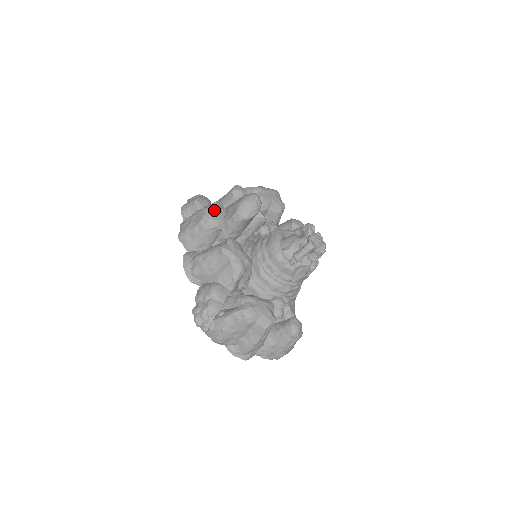
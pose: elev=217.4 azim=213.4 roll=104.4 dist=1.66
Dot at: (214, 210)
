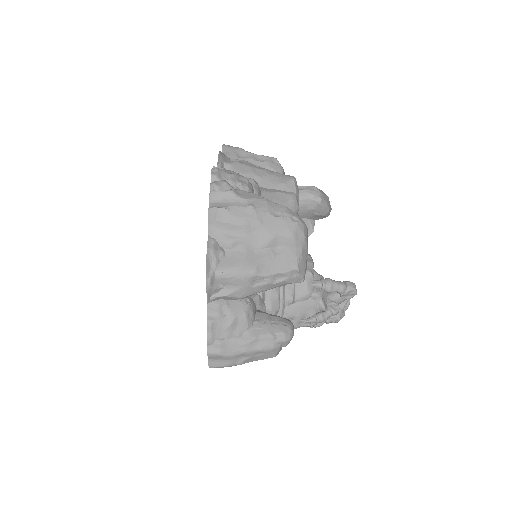
Dot at: occluded
